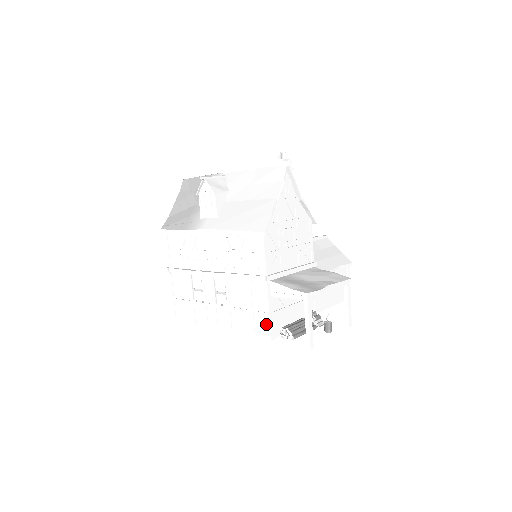
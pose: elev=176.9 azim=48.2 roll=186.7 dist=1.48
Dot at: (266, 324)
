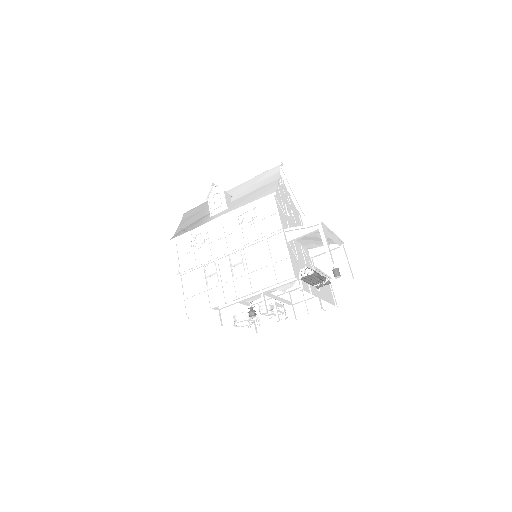
Dot at: (287, 266)
